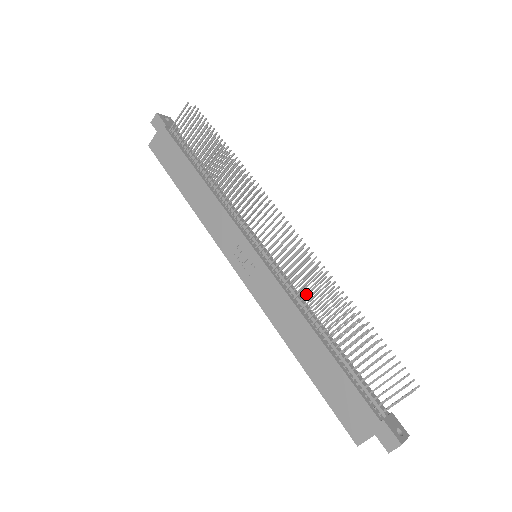
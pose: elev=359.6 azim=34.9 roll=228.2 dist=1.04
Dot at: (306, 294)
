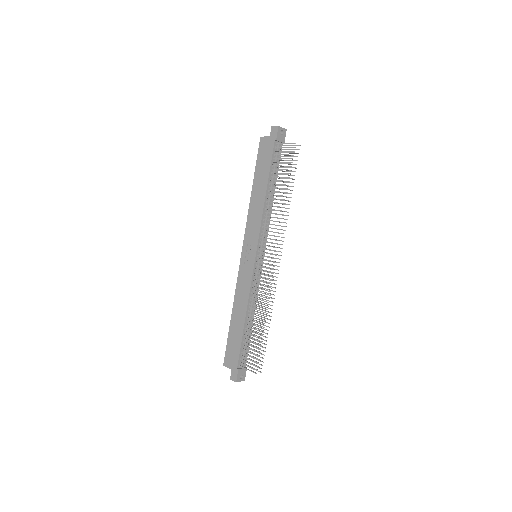
Dot at: (257, 298)
